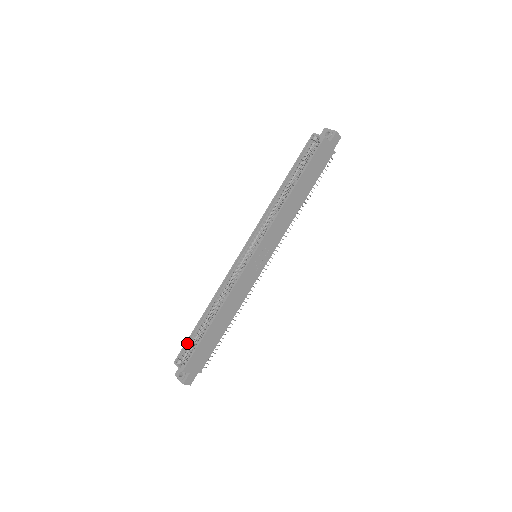
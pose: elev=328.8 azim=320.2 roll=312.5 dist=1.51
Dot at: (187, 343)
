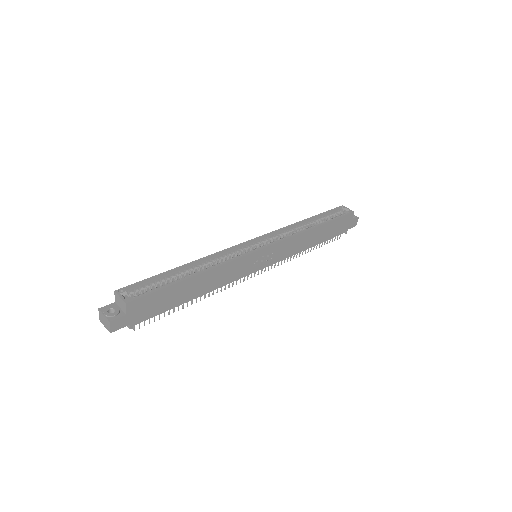
Dot at: (145, 281)
